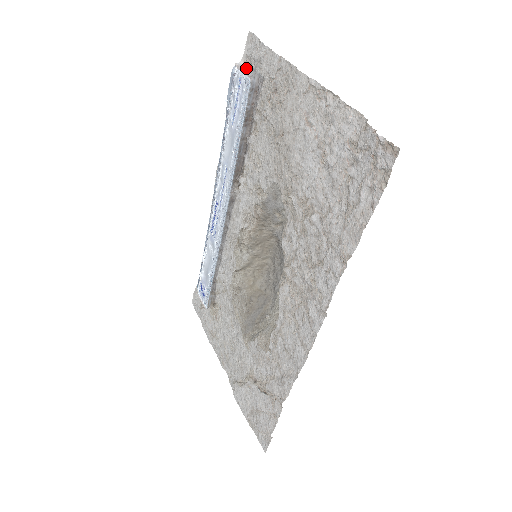
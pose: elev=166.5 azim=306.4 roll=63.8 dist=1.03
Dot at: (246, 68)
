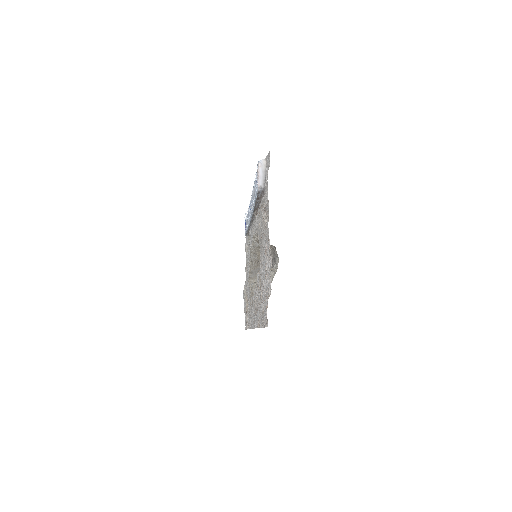
Dot at: (263, 171)
